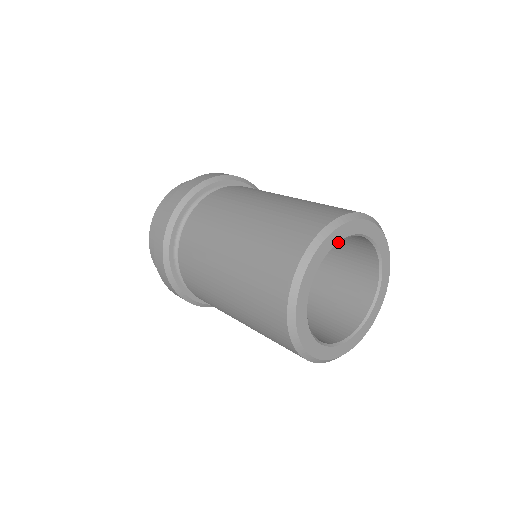
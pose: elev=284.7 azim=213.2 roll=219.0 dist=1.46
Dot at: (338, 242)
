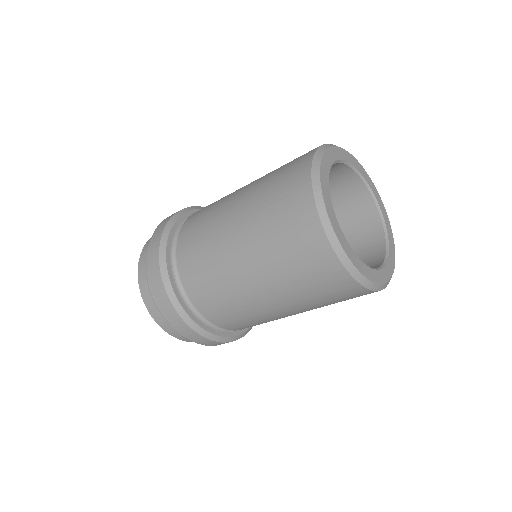
Dot at: (328, 182)
